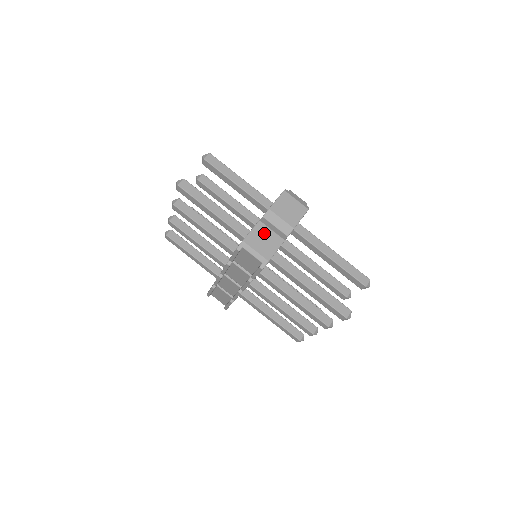
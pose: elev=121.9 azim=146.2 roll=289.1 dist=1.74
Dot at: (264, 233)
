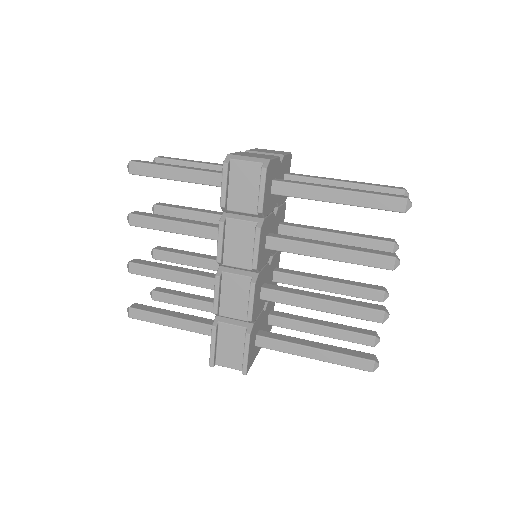
Dot at: (251, 154)
